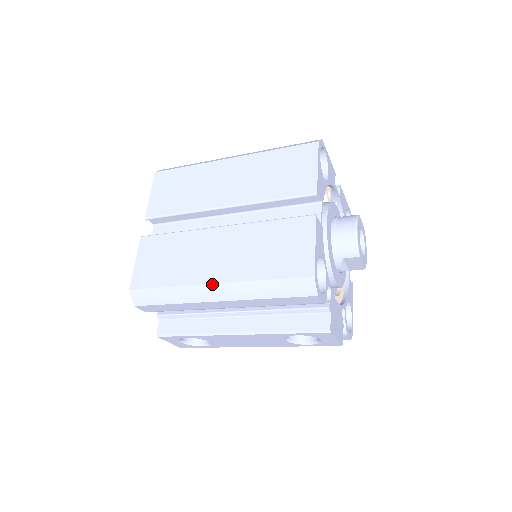
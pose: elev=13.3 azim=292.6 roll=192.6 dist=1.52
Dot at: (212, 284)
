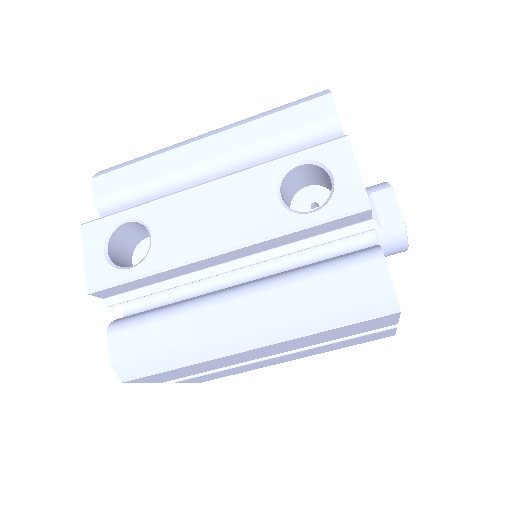
Dot at: (206, 133)
